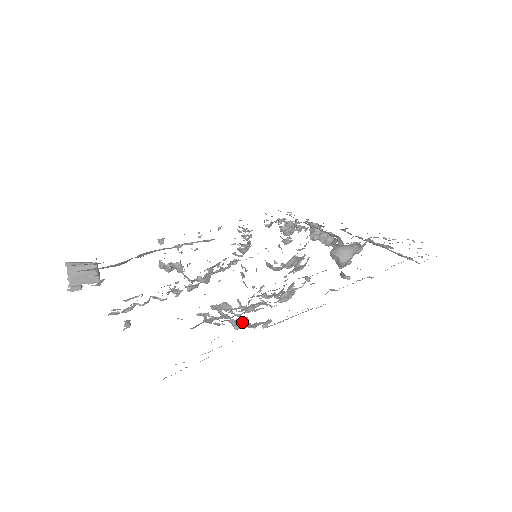
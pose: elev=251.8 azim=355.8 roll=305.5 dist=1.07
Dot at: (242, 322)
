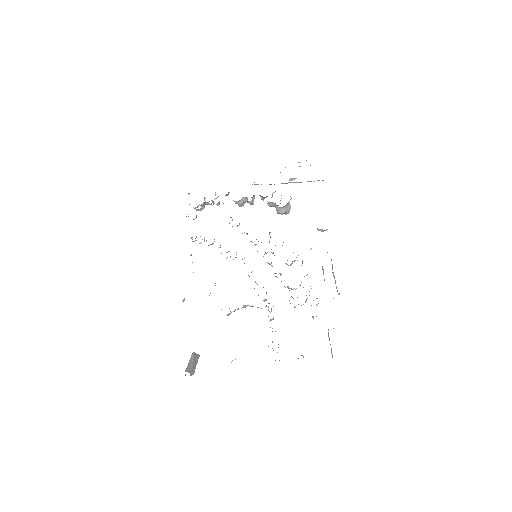
Dot at: occluded
